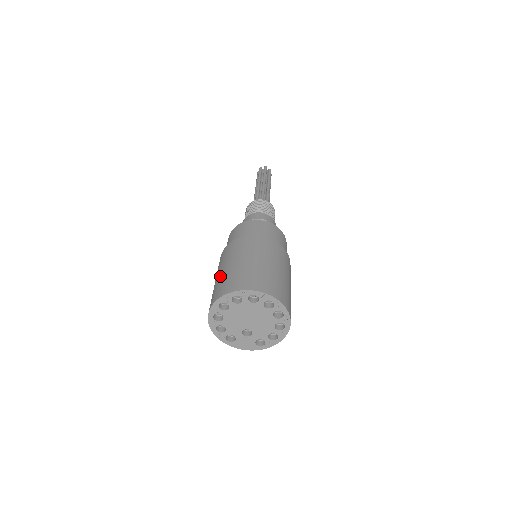
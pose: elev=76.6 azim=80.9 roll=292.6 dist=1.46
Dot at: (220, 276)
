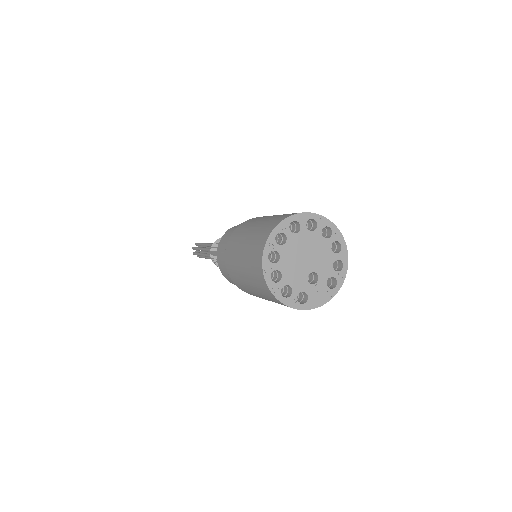
Dot at: (245, 254)
